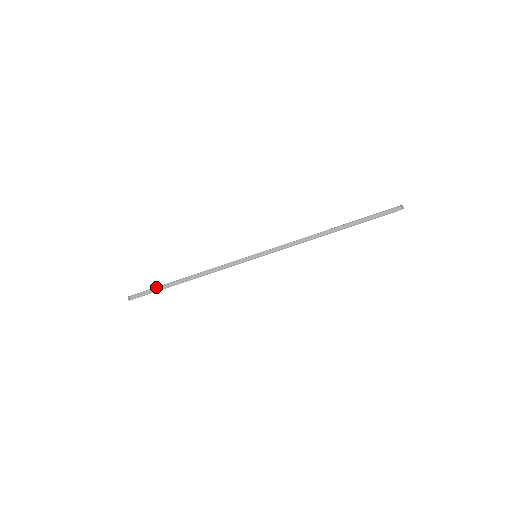
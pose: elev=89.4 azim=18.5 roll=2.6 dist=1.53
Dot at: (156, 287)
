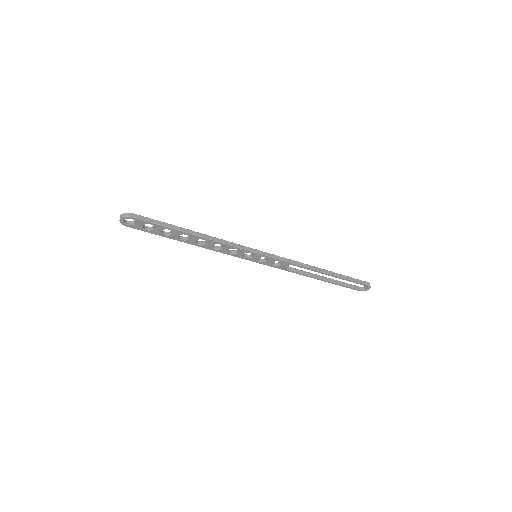
Dot at: occluded
